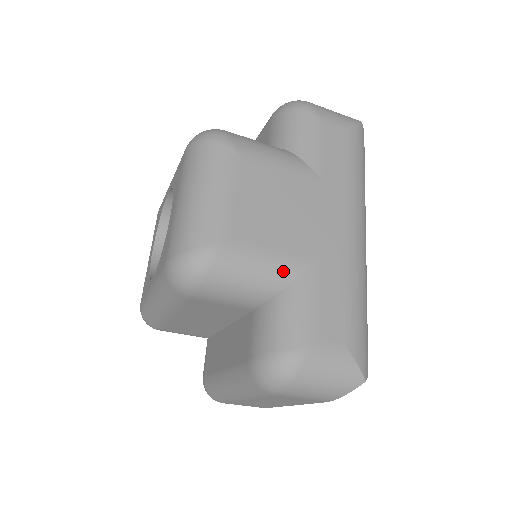
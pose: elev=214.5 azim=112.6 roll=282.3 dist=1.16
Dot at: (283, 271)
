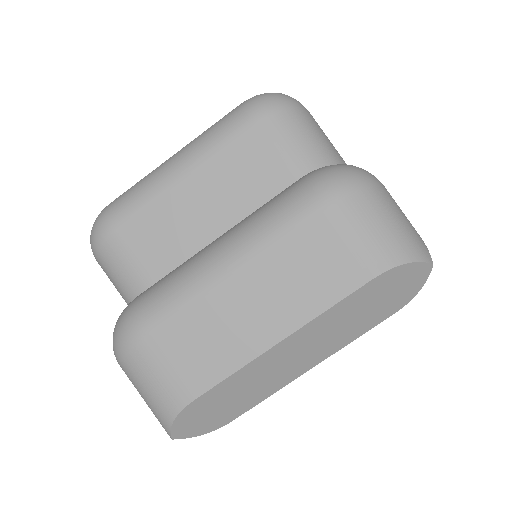
Dot at: occluded
